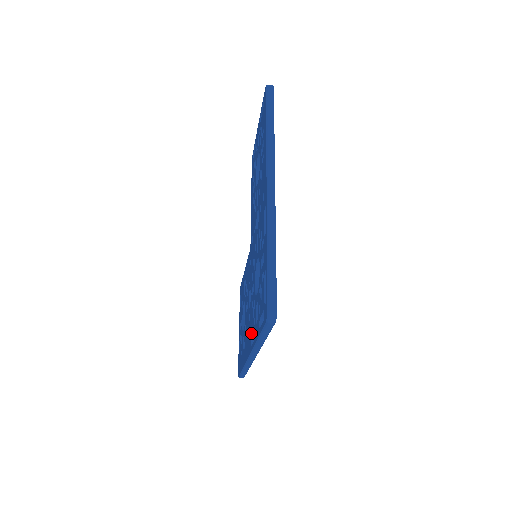
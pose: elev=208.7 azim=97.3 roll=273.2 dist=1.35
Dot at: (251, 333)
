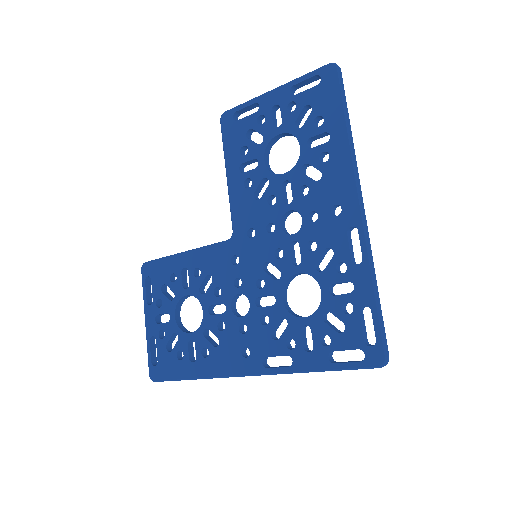
Dot at: (265, 352)
